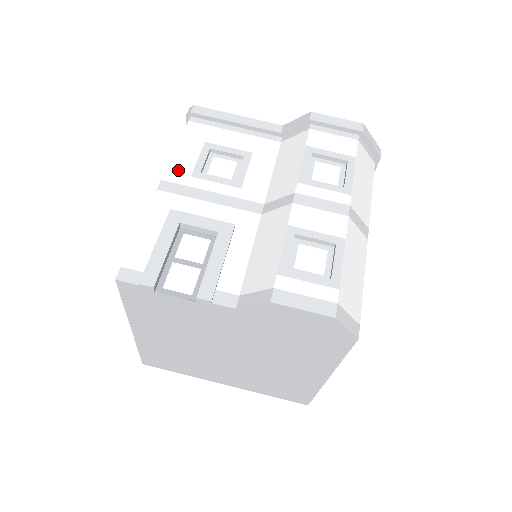
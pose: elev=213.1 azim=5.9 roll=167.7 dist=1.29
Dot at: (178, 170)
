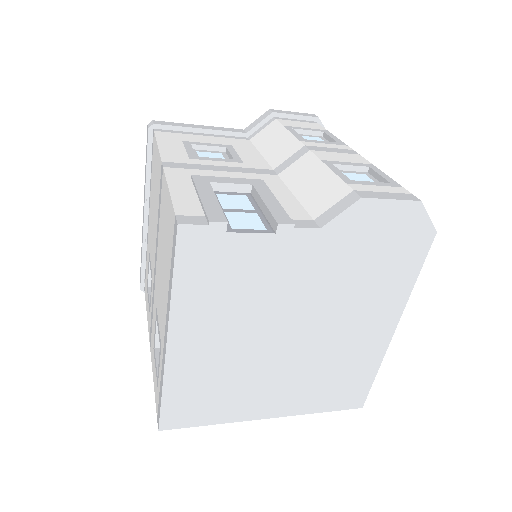
Dot at: (173, 156)
